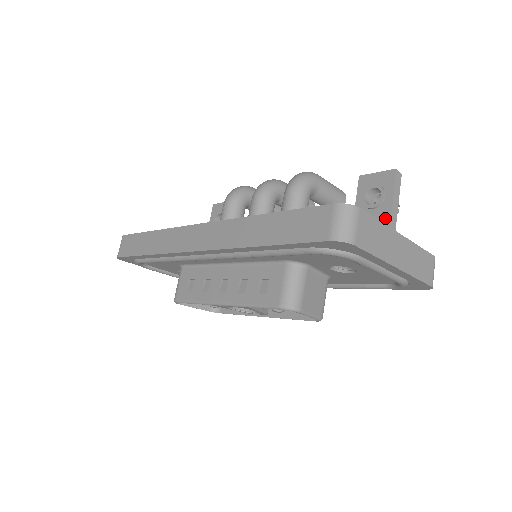
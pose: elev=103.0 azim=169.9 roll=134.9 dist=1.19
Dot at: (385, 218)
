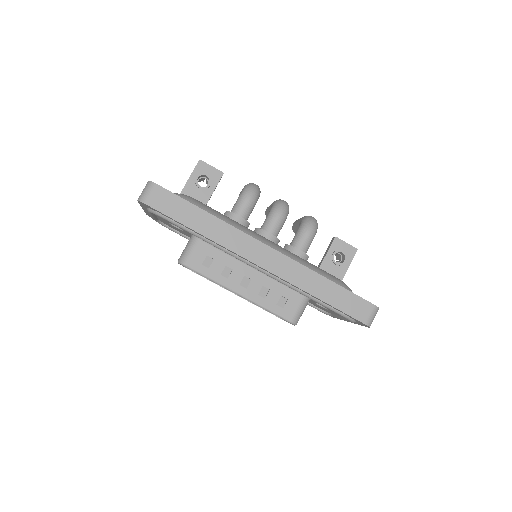
Dot at: (341, 275)
